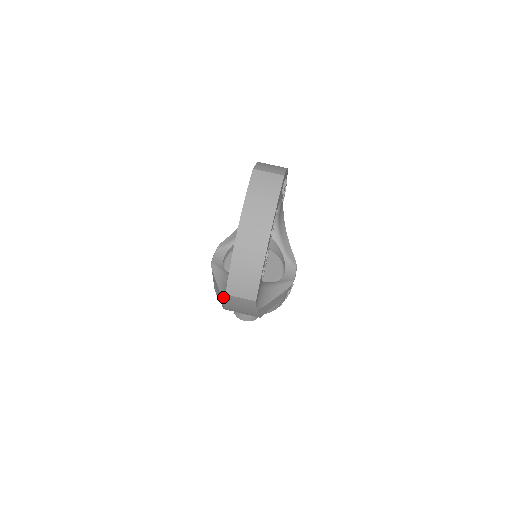
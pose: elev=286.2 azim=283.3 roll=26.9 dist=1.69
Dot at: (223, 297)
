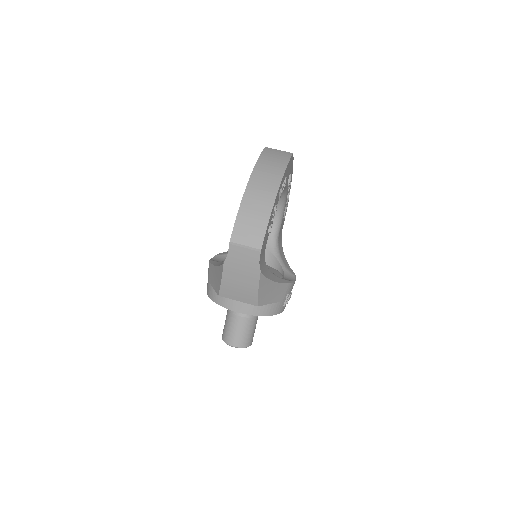
Dot at: (223, 262)
